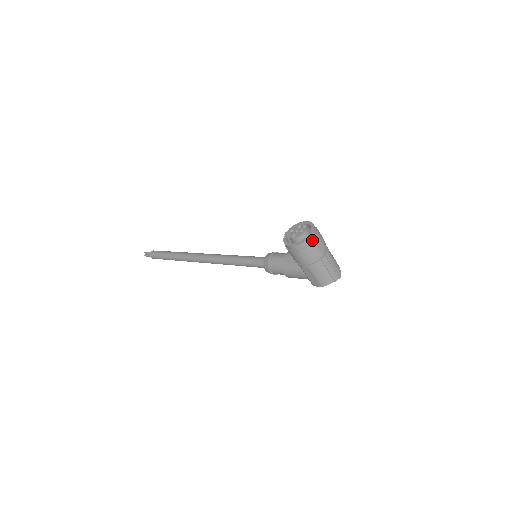
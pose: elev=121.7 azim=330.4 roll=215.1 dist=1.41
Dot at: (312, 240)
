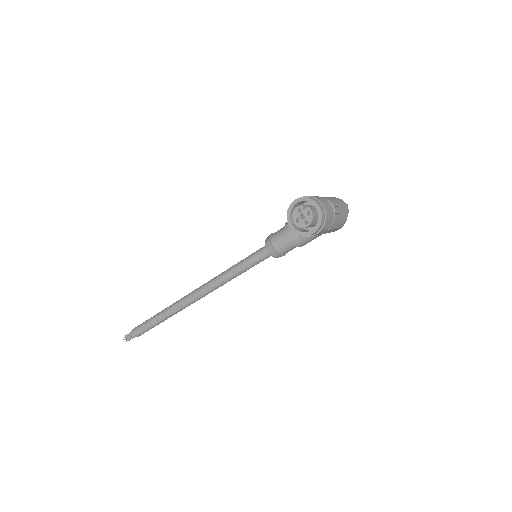
Dot at: (323, 211)
